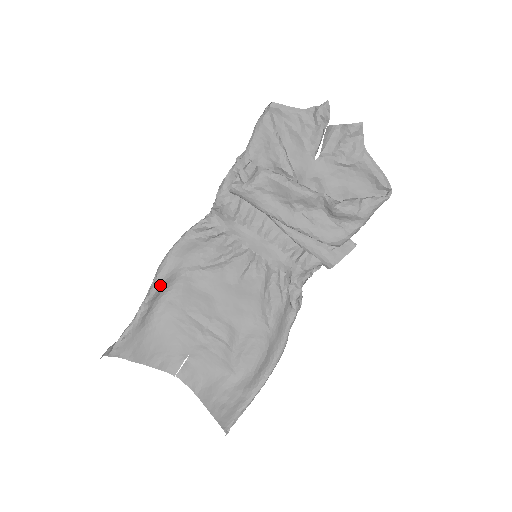
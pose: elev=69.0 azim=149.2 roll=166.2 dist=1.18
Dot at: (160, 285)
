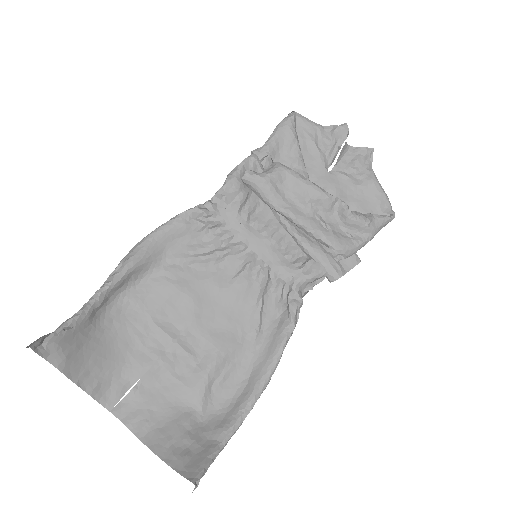
Dot at: (129, 271)
